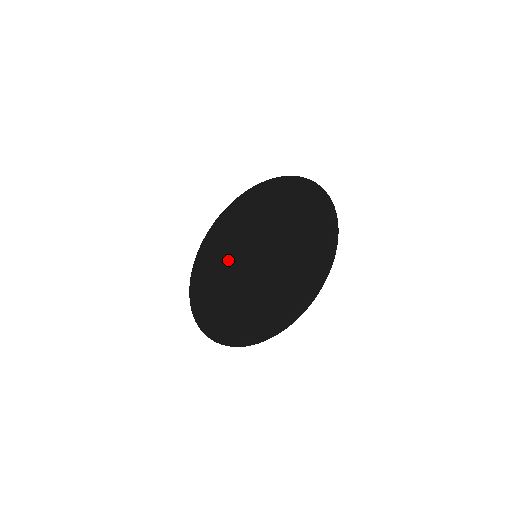
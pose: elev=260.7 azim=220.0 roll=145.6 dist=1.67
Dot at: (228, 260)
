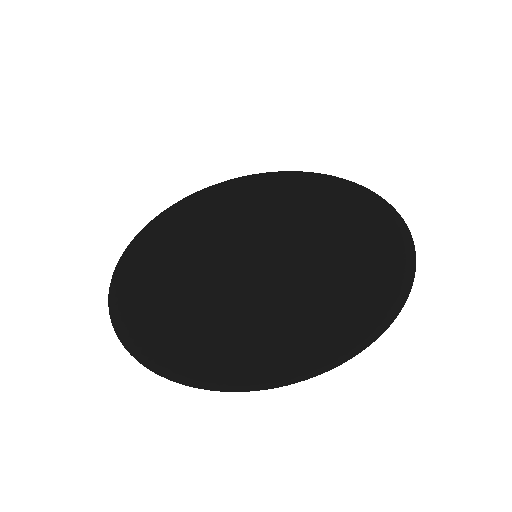
Dot at: (215, 246)
